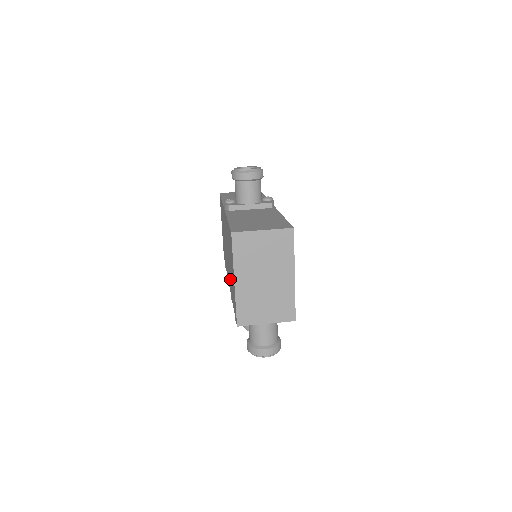
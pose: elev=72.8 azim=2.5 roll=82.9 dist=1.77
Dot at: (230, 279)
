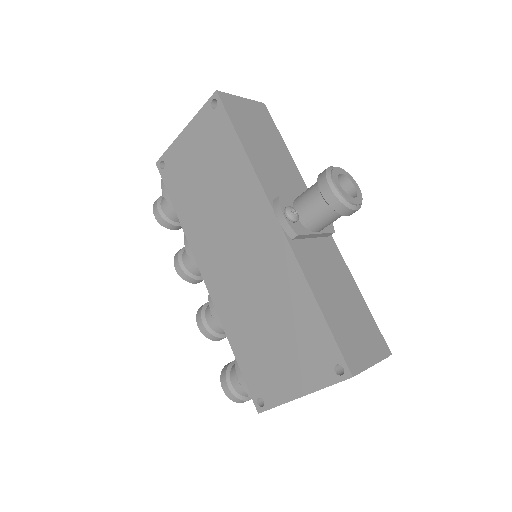
Dot at: (240, 316)
